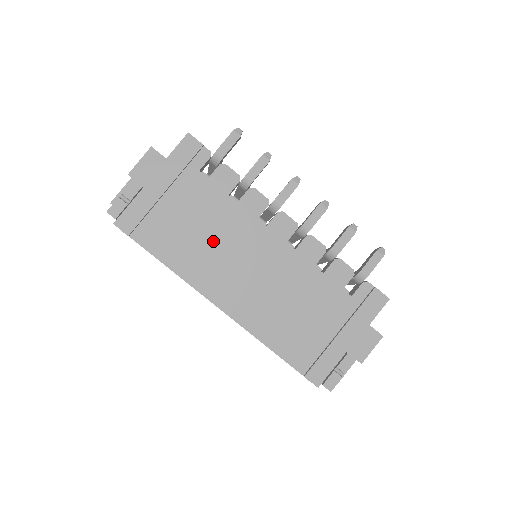
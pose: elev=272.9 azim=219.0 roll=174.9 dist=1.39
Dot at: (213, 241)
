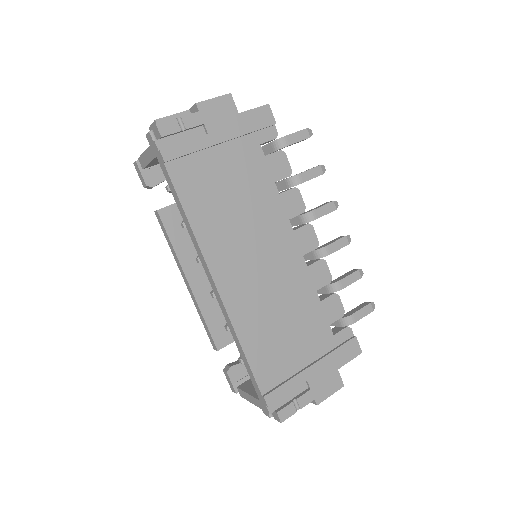
Dot at: (242, 217)
